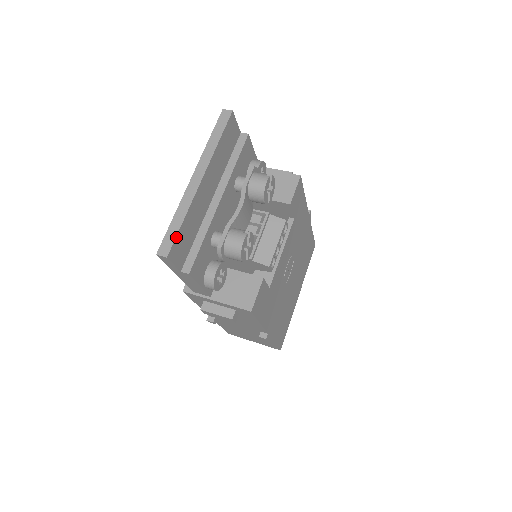
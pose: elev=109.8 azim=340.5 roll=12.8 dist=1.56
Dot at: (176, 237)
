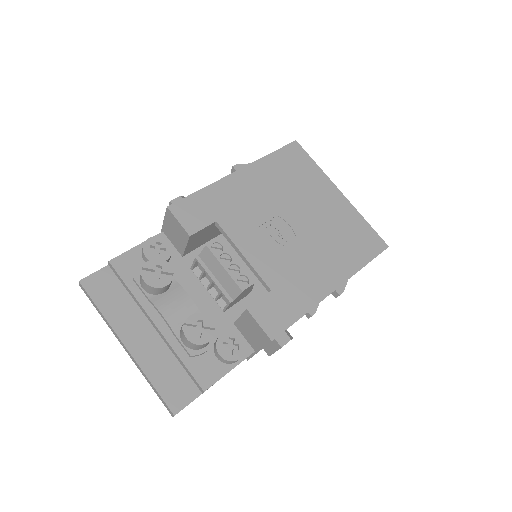
Dot at: (162, 398)
